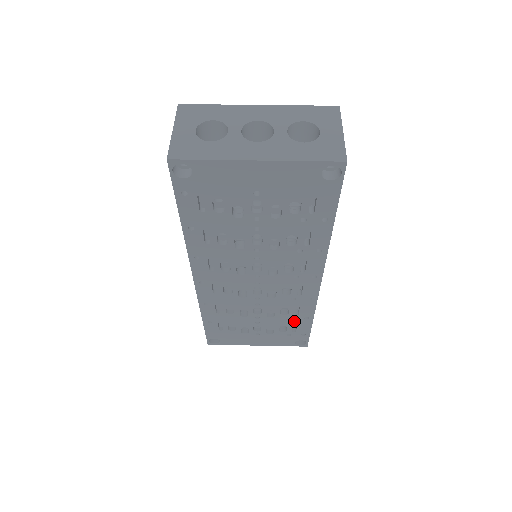
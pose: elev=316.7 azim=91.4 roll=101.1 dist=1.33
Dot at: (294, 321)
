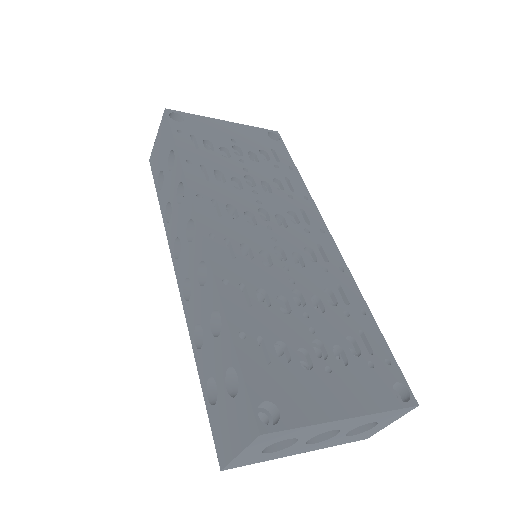
Dot at: (354, 322)
